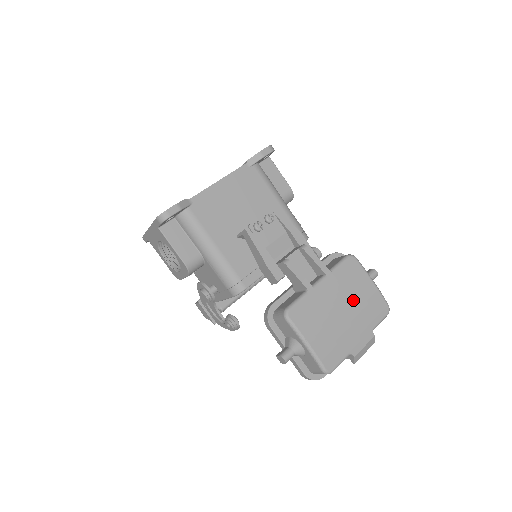
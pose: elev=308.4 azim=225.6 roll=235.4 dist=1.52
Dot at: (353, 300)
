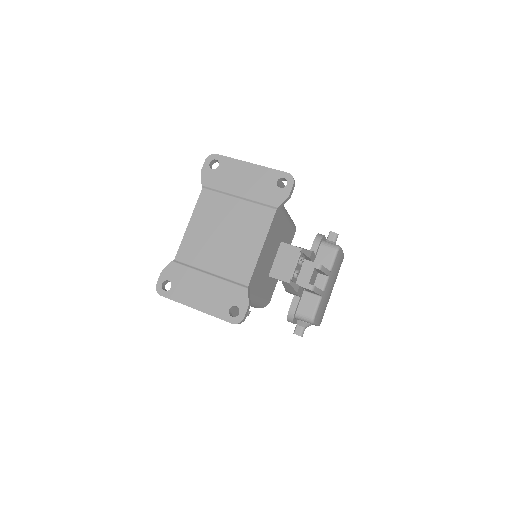
Dot at: occluded
